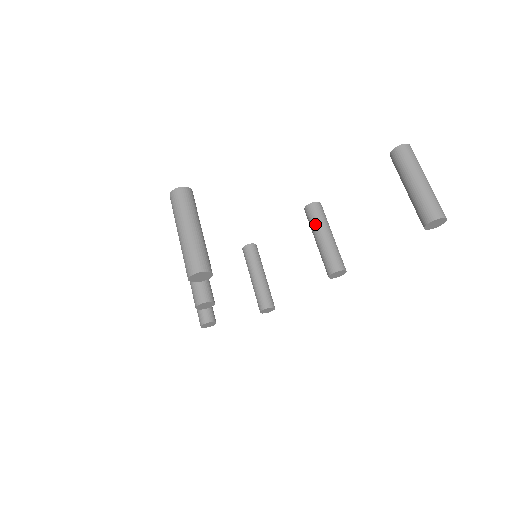
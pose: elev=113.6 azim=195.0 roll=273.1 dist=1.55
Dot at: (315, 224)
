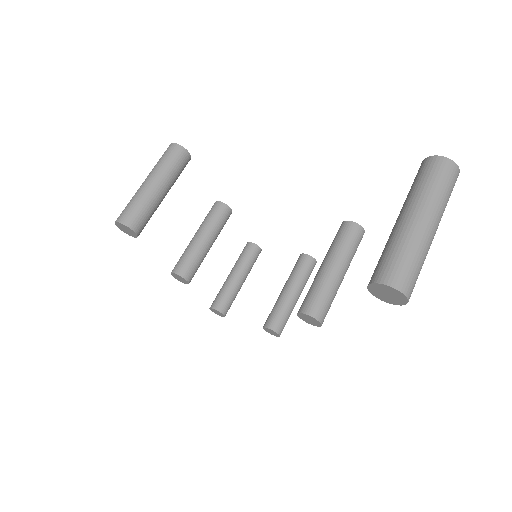
Dot at: (330, 247)
